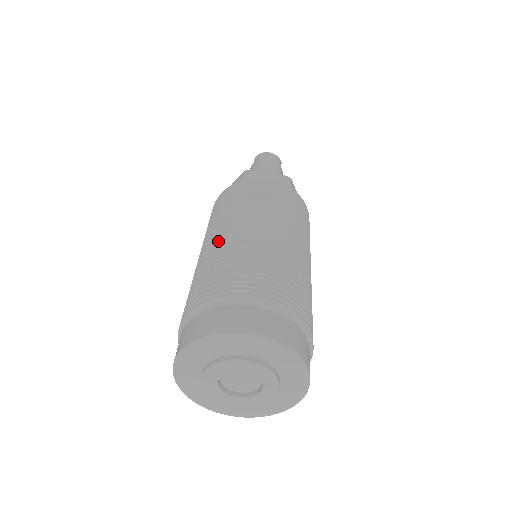
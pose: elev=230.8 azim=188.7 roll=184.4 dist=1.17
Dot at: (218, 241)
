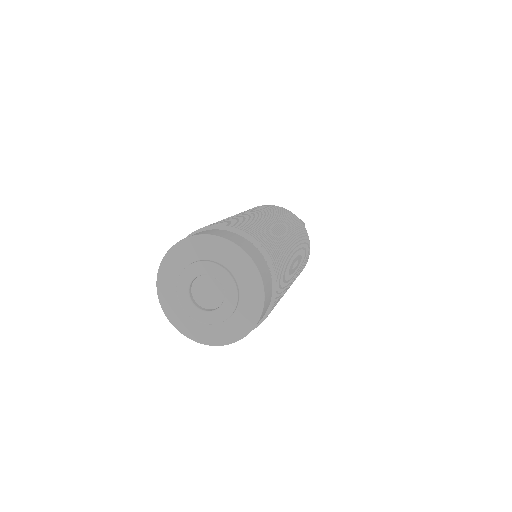
Dot at: occluded
